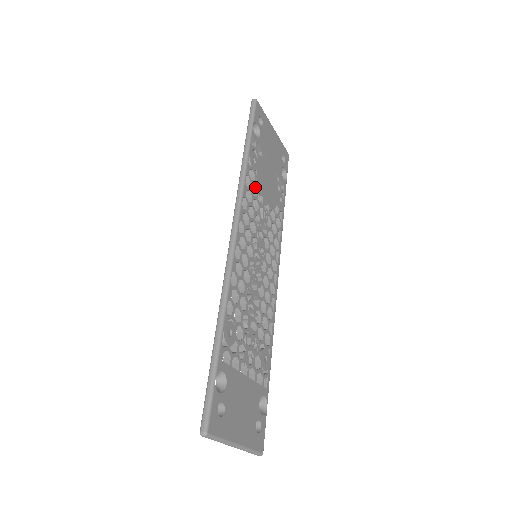
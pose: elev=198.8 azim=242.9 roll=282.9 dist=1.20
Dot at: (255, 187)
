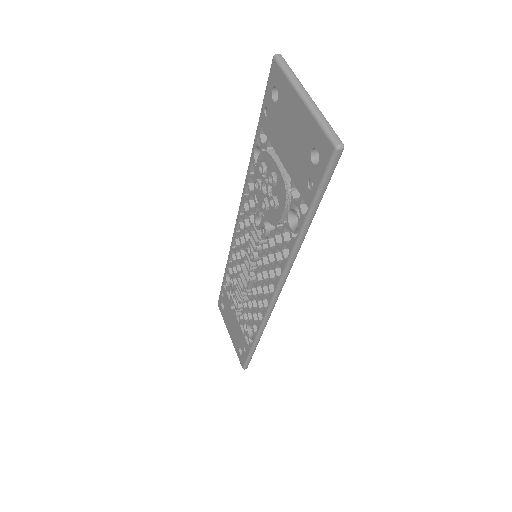
Dot at: (286, 231)
